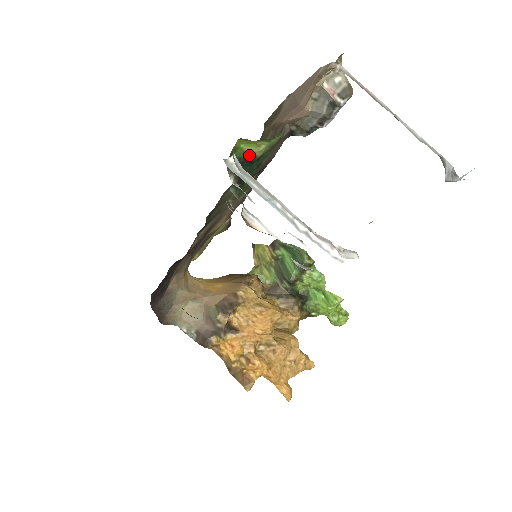
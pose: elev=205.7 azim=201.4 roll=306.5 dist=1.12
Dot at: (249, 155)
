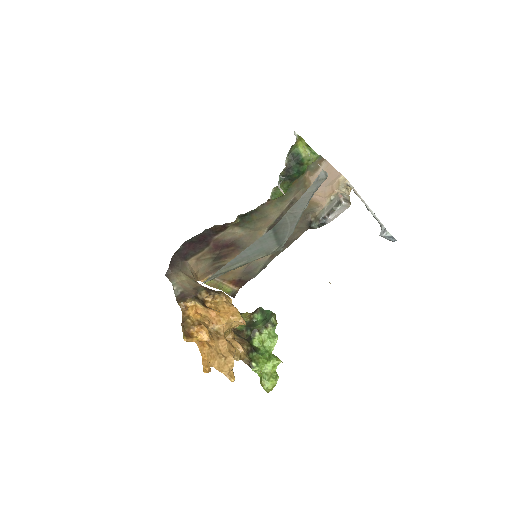
Dot at: (300, 154)
